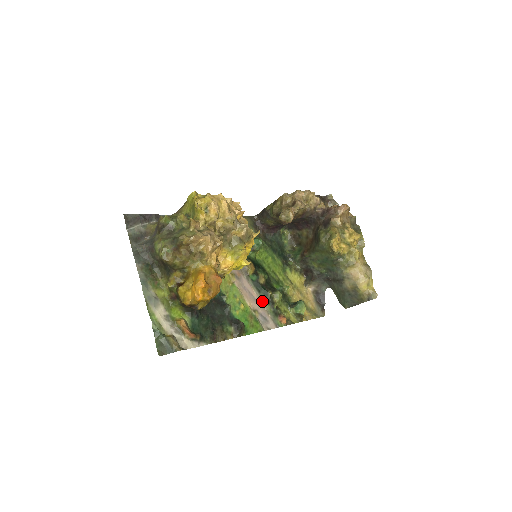
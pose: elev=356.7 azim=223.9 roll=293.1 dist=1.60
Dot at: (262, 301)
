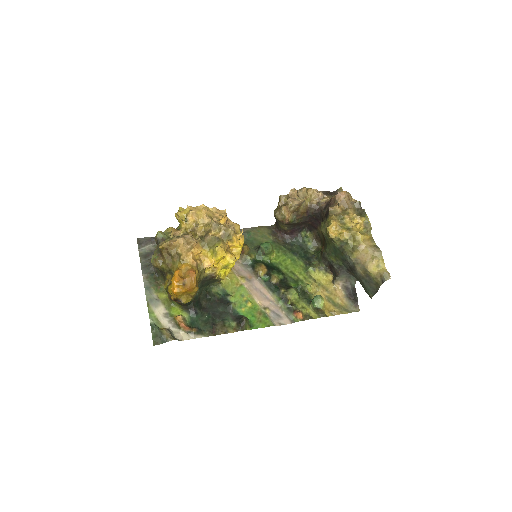
Dot at: (275, 299)
